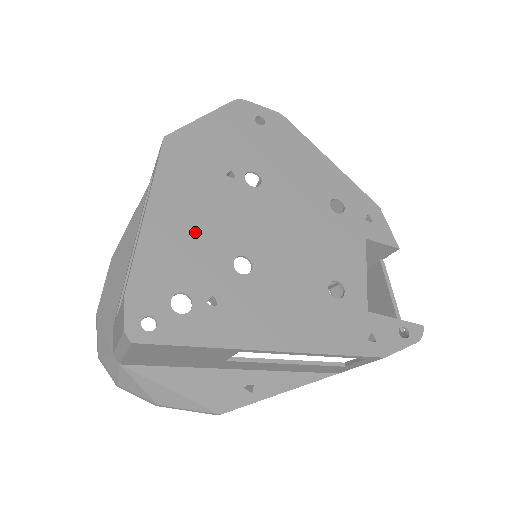
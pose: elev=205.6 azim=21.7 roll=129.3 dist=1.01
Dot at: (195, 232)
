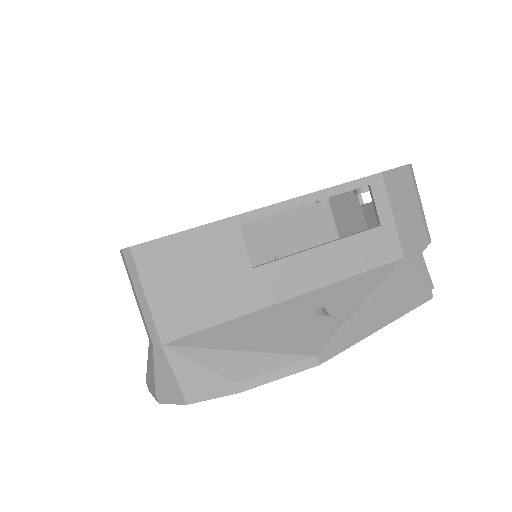
Dot at: occluded
